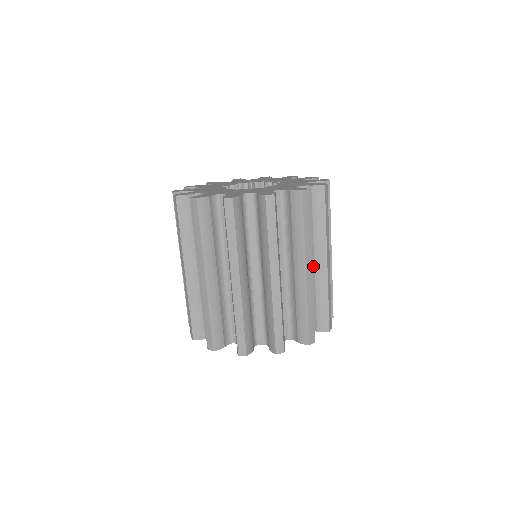
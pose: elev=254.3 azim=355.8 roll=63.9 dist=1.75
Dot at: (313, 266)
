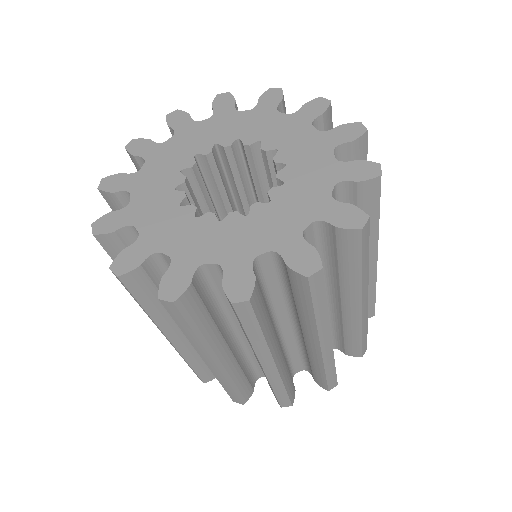
Dot at: (303, 337)
